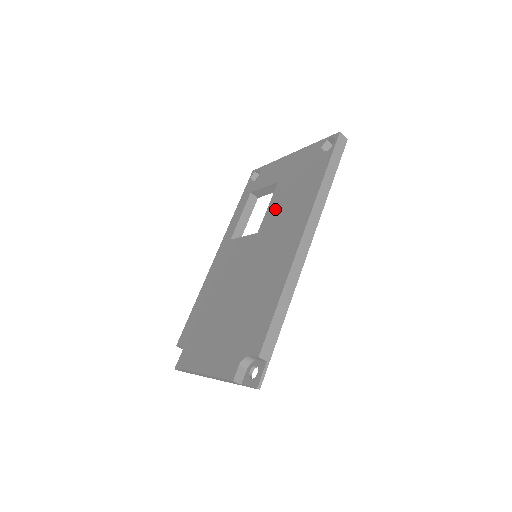
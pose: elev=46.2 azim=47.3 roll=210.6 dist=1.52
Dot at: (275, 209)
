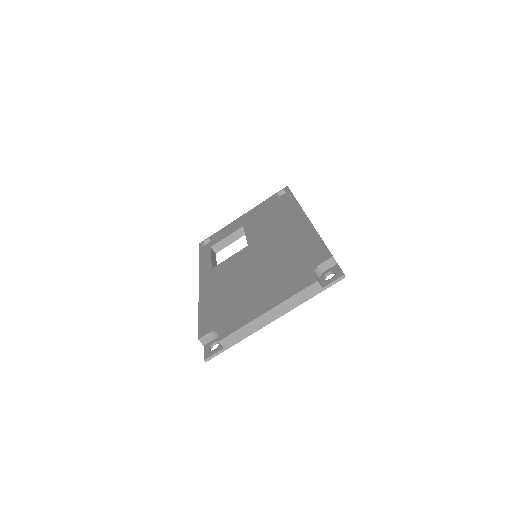
Dot at: (257, 230)
